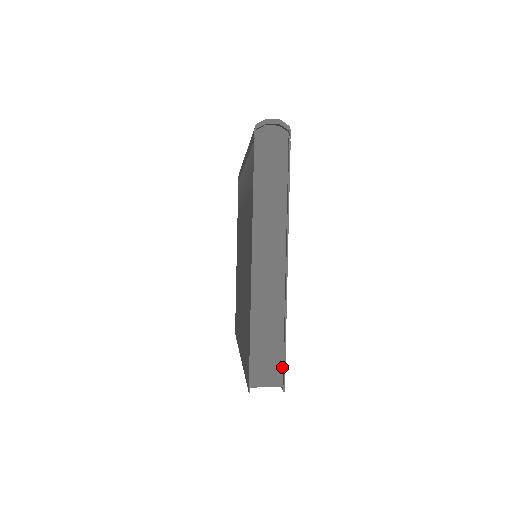
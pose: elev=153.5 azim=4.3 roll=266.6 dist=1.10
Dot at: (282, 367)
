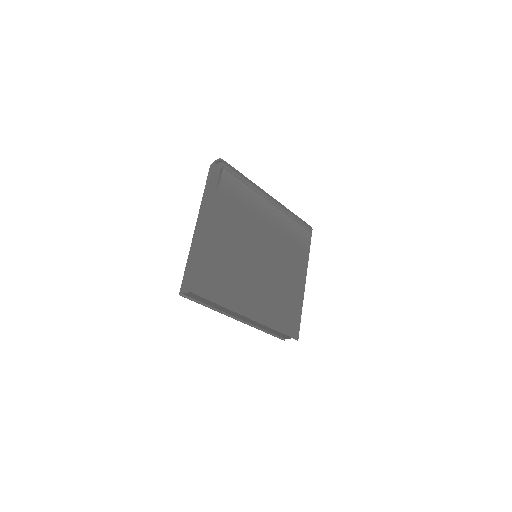
Dot at: (196, 280)
